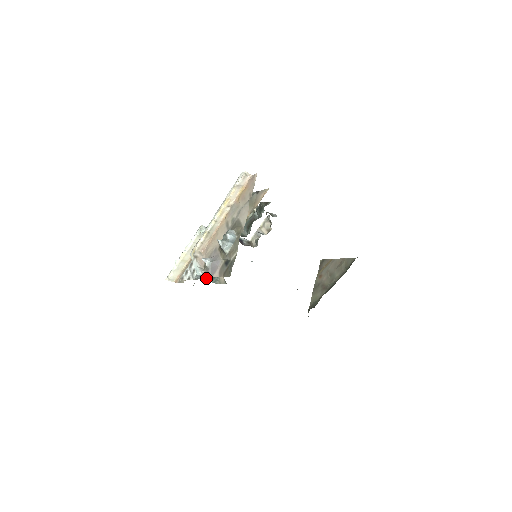
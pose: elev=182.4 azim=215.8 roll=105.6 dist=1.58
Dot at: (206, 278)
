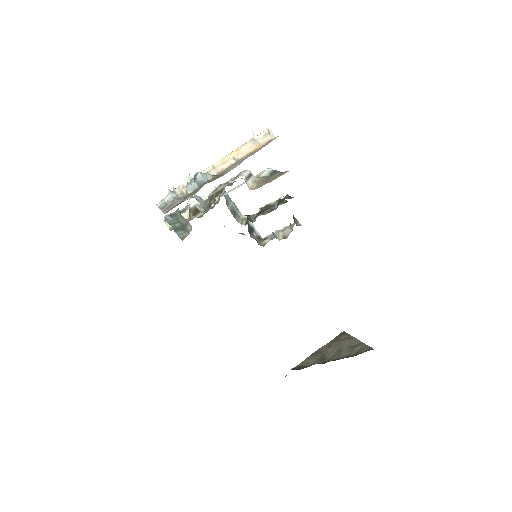
Dot at: (173, 224)
